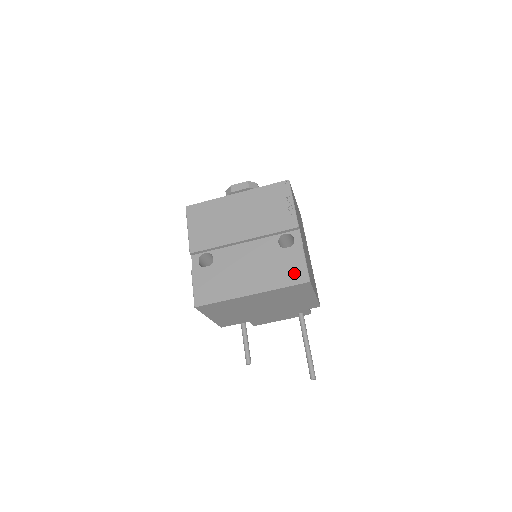
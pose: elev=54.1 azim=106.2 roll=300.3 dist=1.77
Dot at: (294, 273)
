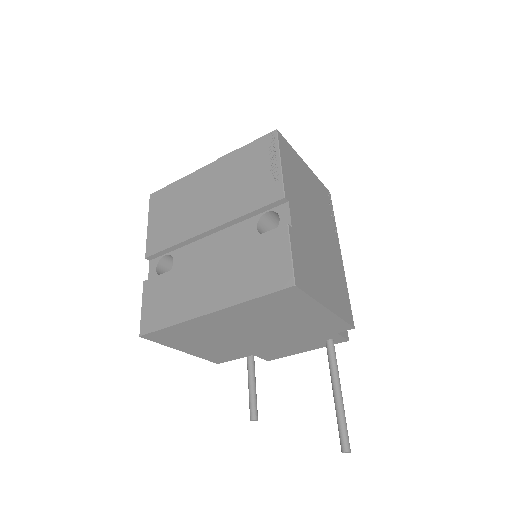
Dot at: (272, 273)
